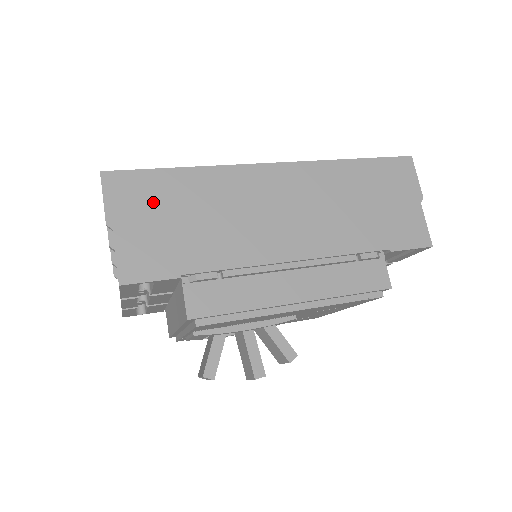
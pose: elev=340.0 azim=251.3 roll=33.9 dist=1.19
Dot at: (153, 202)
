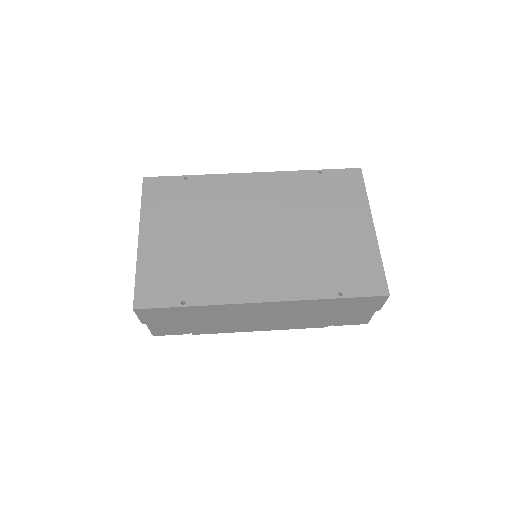
Dot at: (171, 317)
